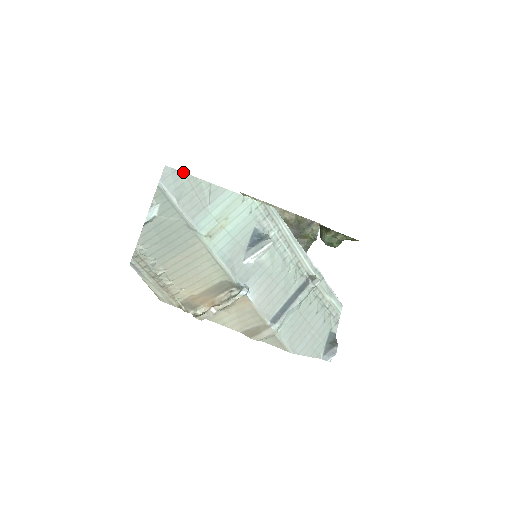
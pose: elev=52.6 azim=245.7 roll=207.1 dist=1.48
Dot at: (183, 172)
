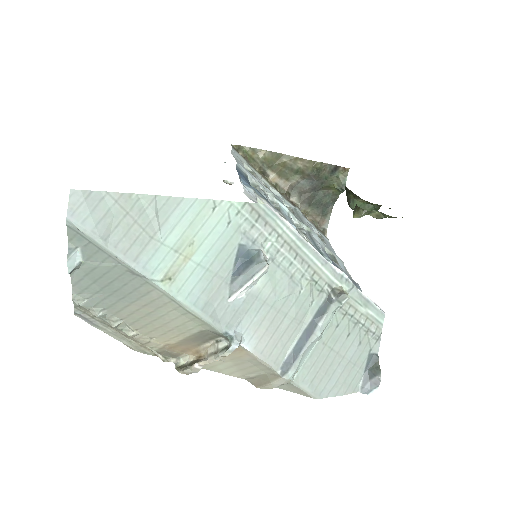
Dot at: (104, 191)
